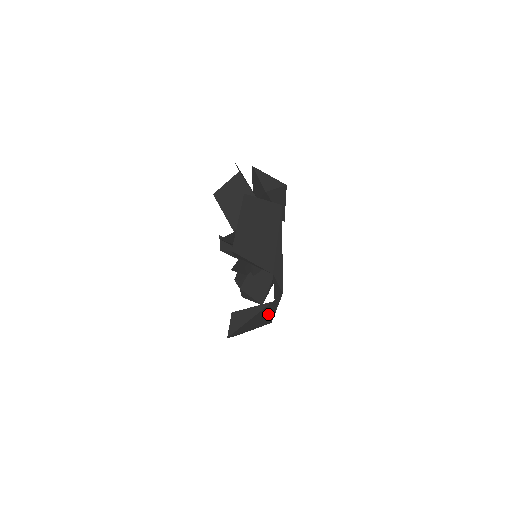
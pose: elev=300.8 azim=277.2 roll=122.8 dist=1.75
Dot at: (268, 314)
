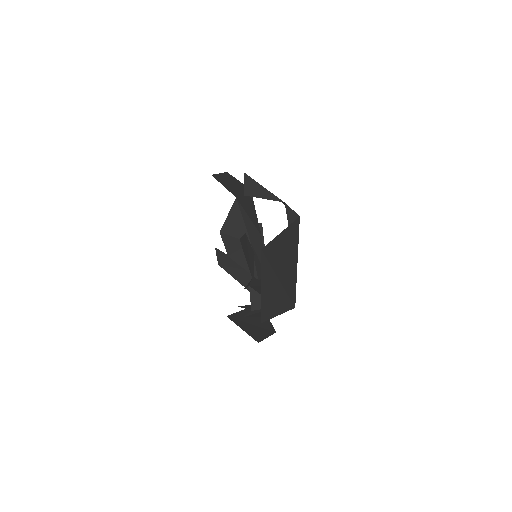
Dot at: (291, 261)
